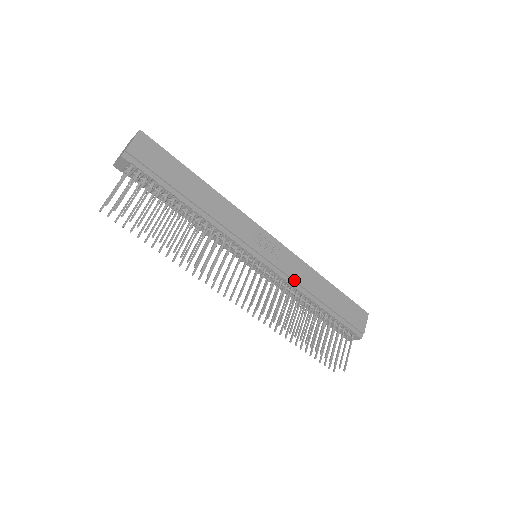
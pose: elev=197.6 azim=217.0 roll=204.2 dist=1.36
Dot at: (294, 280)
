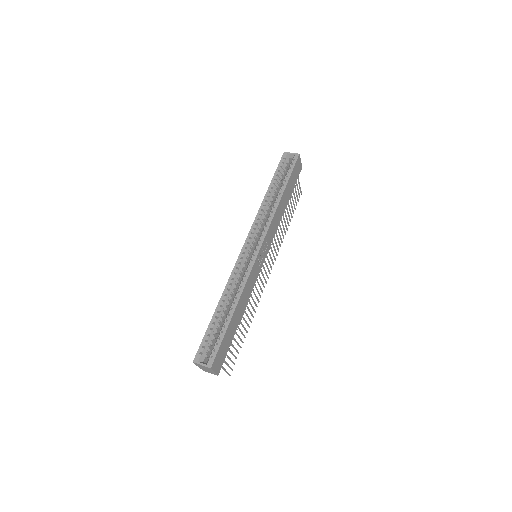
Dot at: occluded
